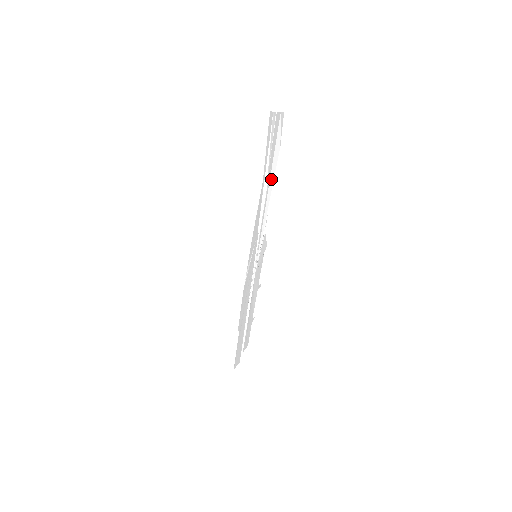
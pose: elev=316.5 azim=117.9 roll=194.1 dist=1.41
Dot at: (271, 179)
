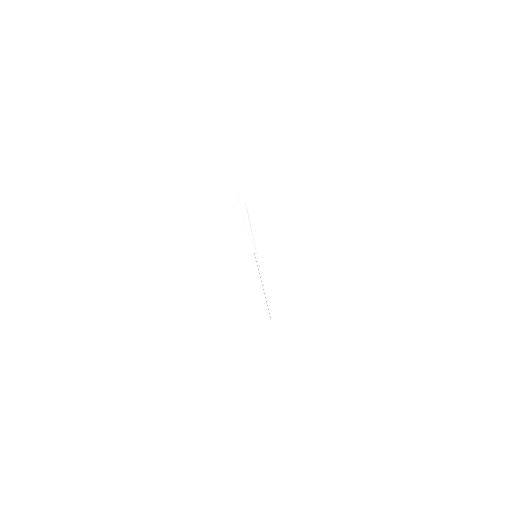
Dot at: occluded
